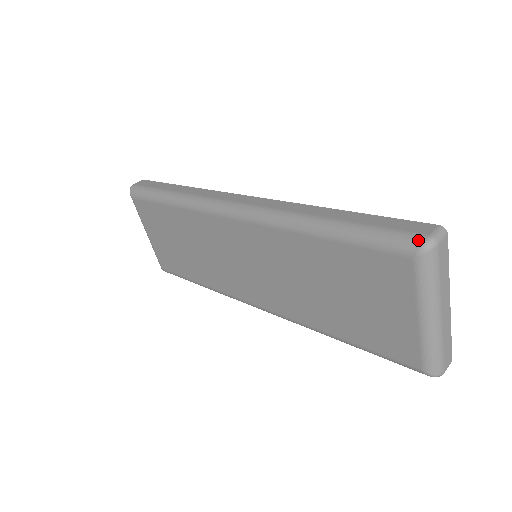
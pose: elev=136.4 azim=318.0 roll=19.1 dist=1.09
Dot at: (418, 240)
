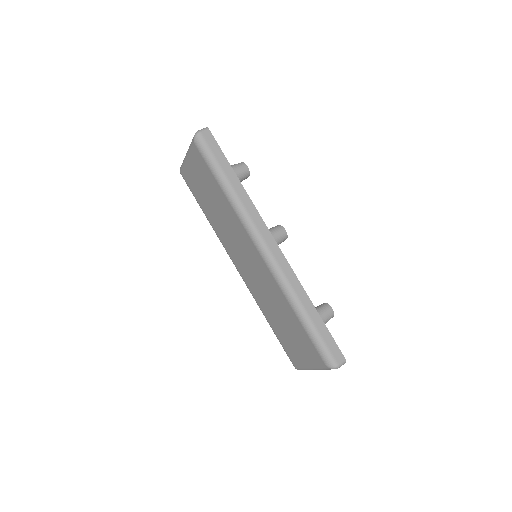
Dot at: (333, 364)
